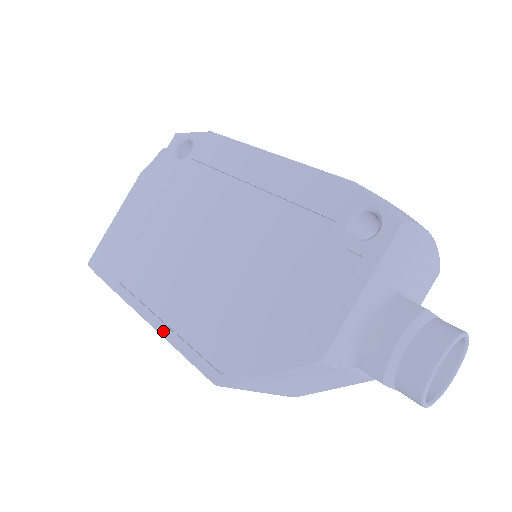
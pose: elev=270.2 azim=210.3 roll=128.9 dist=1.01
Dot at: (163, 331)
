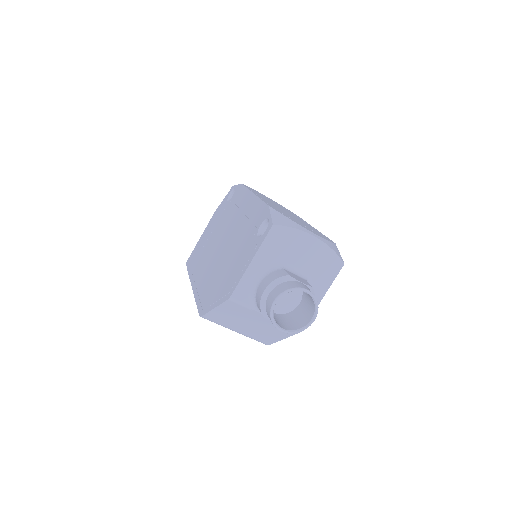
Dot at: (195, 293)
